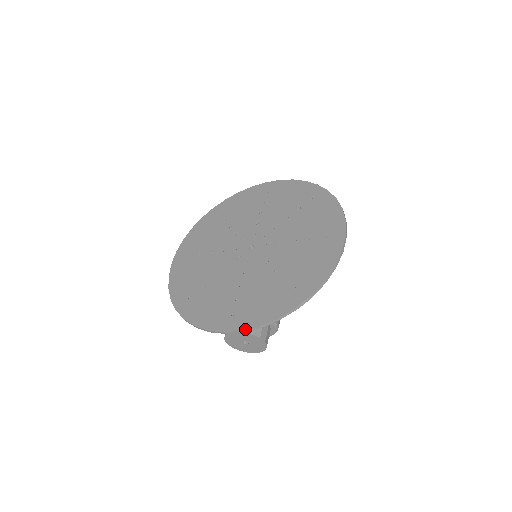
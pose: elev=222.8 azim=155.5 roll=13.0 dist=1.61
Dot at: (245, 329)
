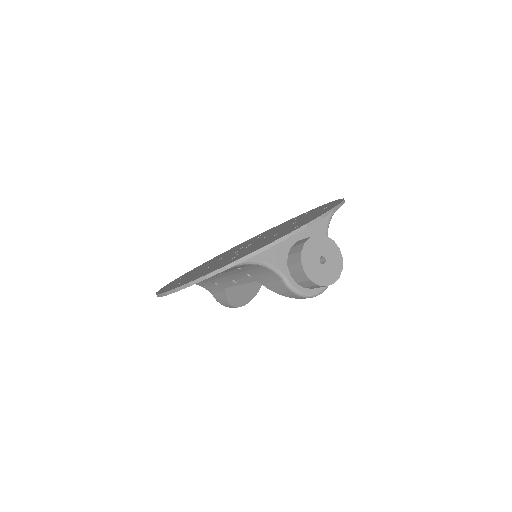
Dot at: (323, 214)
